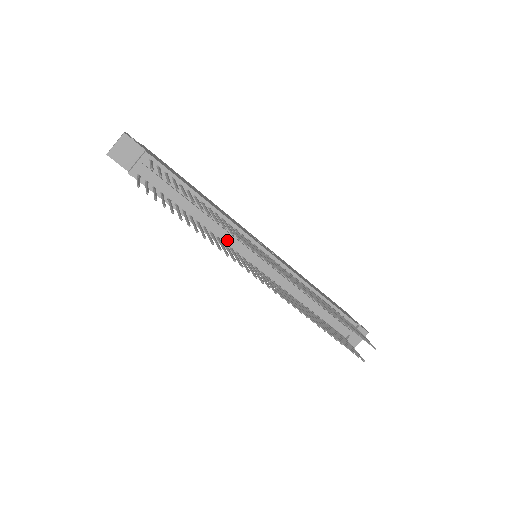
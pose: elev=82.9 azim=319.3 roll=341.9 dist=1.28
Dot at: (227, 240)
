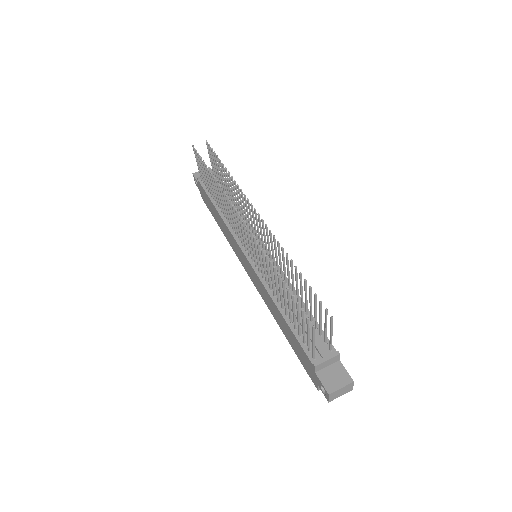
Dot at: occluded
